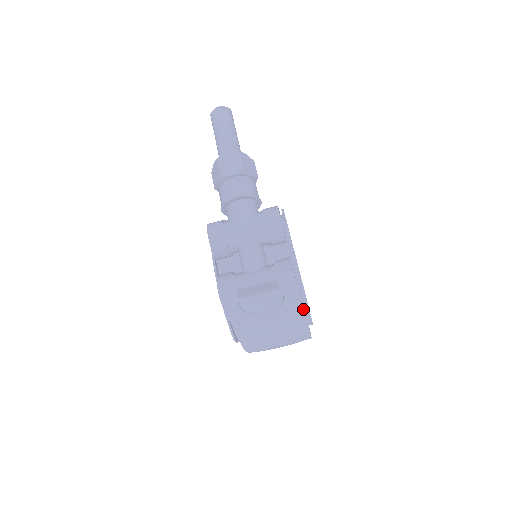
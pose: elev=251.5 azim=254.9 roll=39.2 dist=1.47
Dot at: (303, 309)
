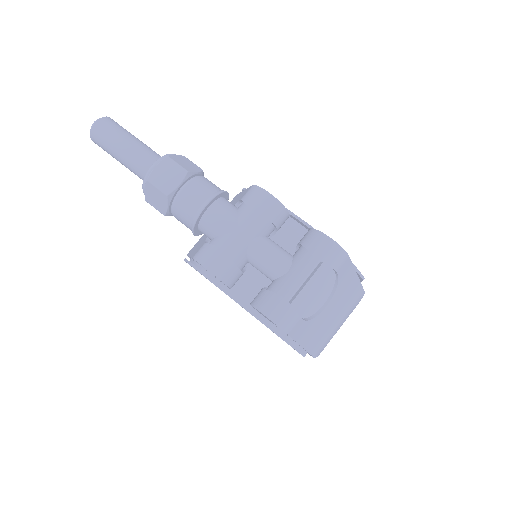
Dot at: (355, 272)
